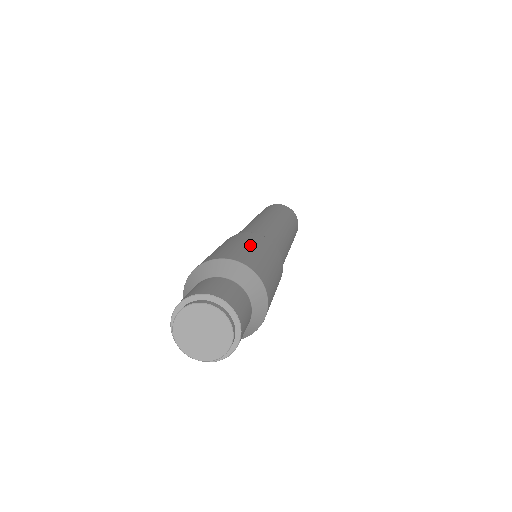
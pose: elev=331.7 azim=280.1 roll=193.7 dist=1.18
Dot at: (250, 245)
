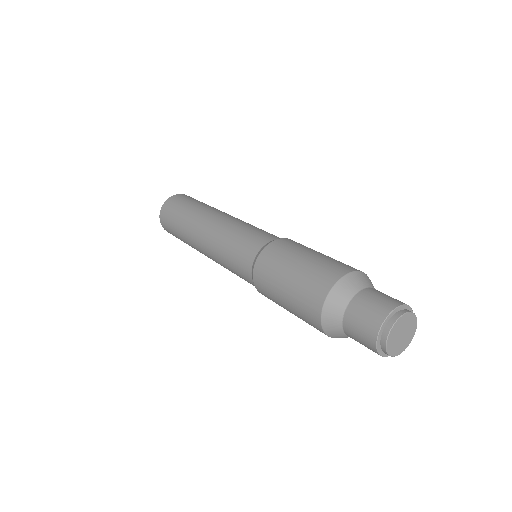
Dot at: (305, 255)
